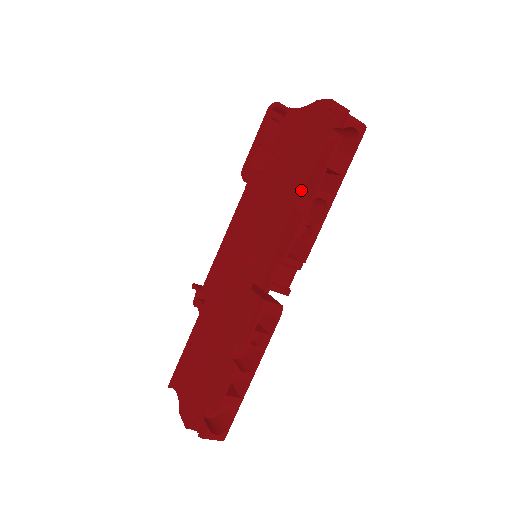
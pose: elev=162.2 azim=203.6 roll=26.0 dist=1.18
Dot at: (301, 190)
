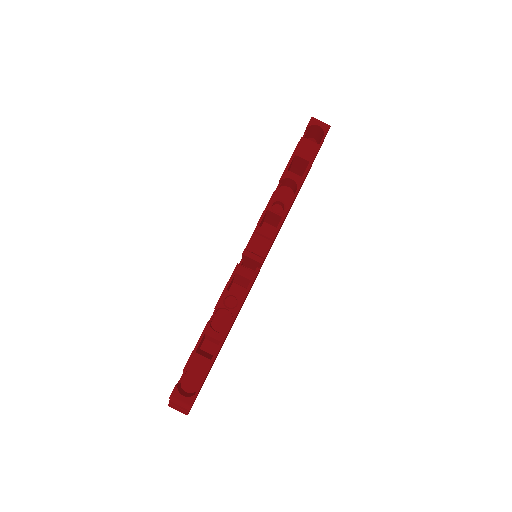
Dot at: occluded
